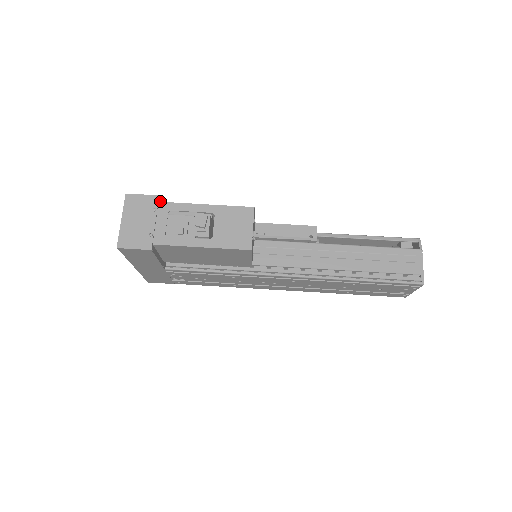
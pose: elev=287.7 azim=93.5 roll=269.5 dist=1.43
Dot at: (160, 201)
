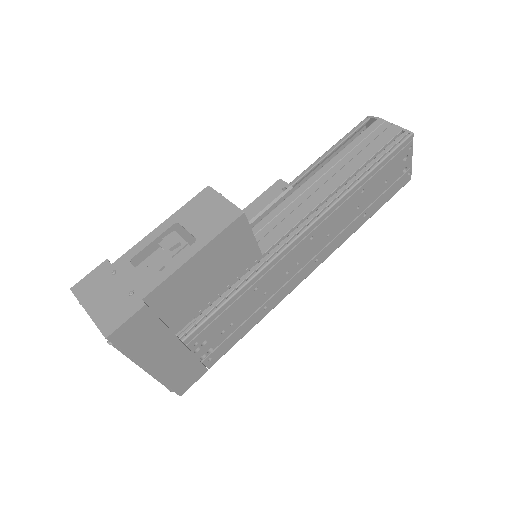
Dot at: occluded
